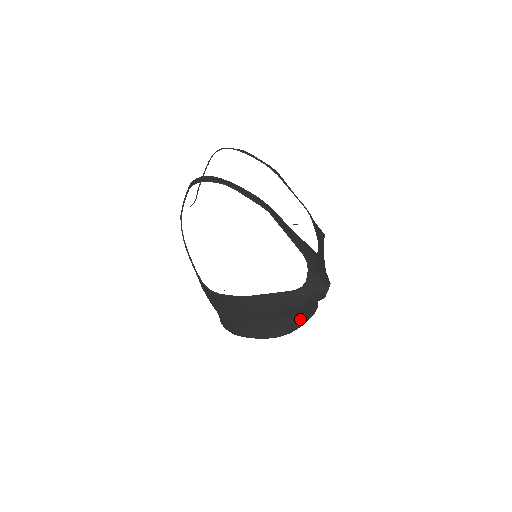
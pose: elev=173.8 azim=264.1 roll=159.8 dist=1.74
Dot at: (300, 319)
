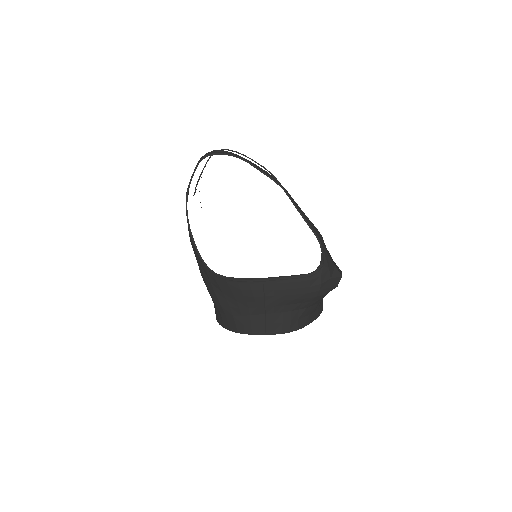
Dot at: (309, 315)
